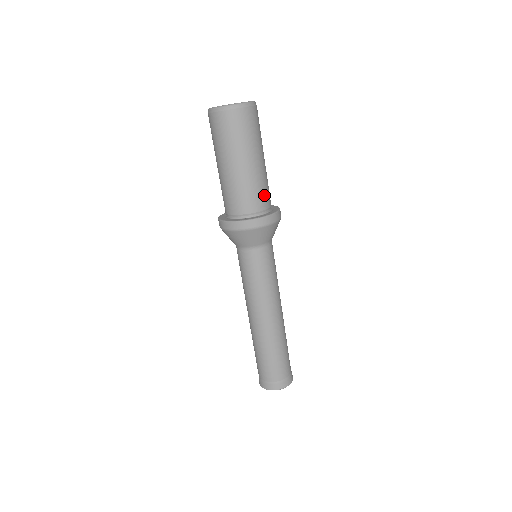
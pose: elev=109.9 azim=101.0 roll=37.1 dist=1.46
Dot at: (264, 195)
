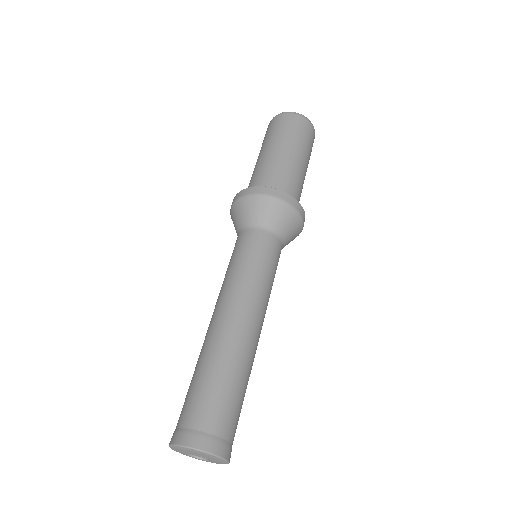
Dot at: (291, 185)
